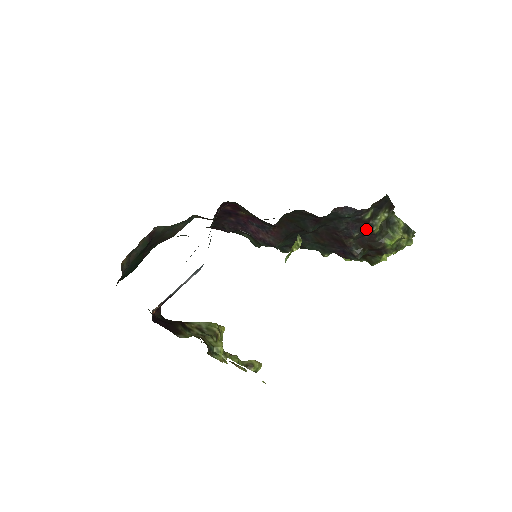
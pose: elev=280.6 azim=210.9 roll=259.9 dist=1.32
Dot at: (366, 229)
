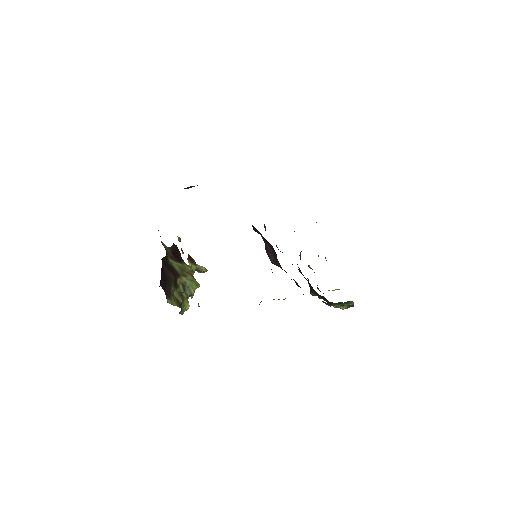
Dot at: (328, 302)
